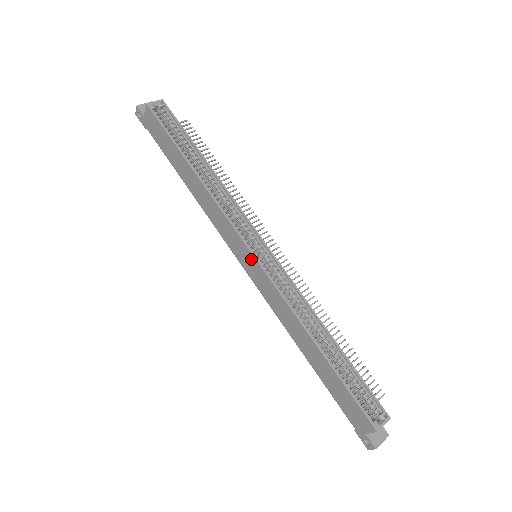
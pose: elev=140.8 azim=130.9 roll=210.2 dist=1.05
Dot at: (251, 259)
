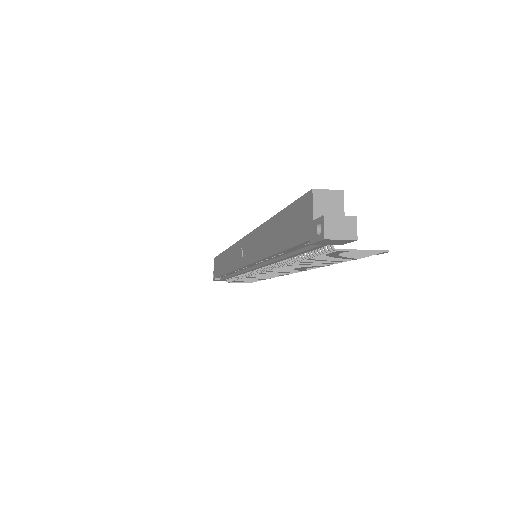
Dot at: (243, 244)
